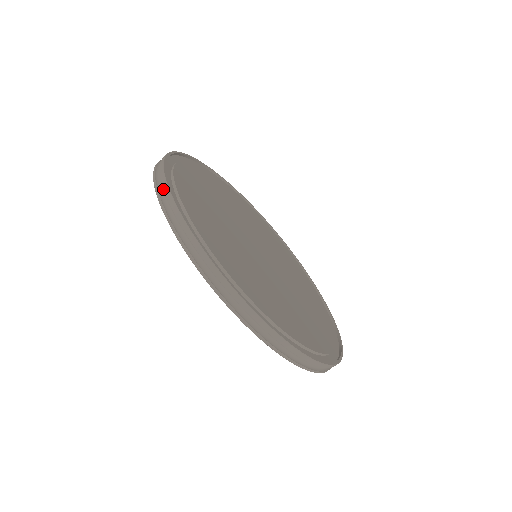
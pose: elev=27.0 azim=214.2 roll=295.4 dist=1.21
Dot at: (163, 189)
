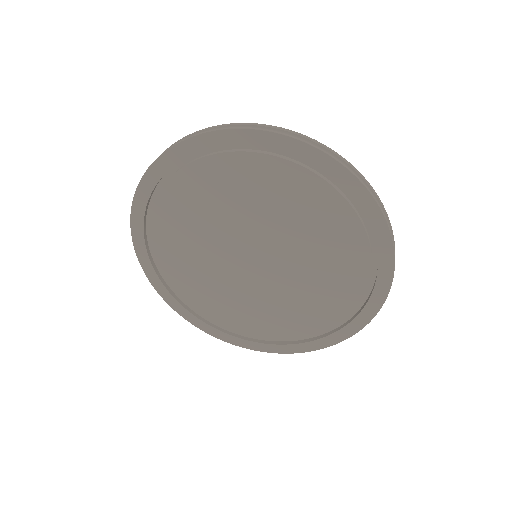
Dot at: occluded
